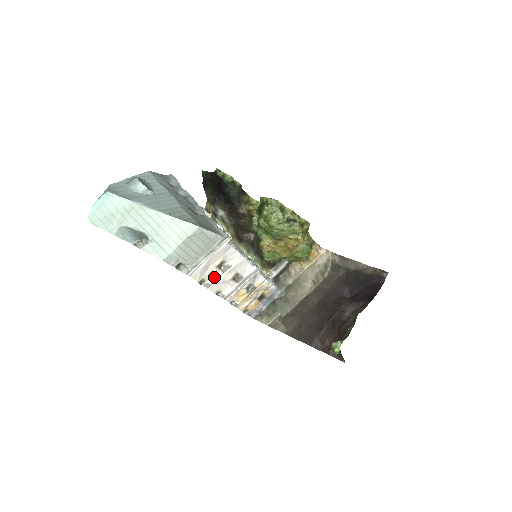
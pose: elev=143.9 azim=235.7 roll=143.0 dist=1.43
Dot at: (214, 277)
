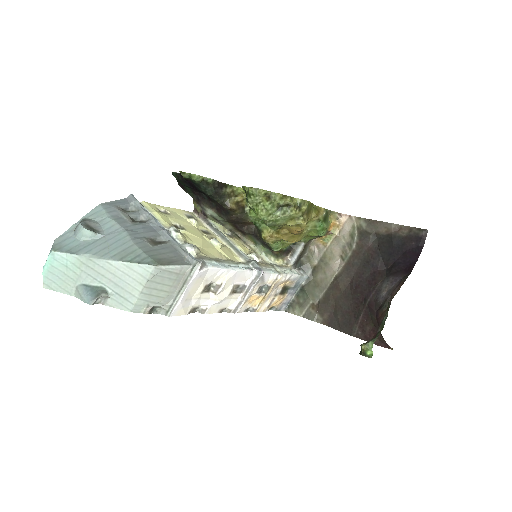
Dot at: (206, 301)
